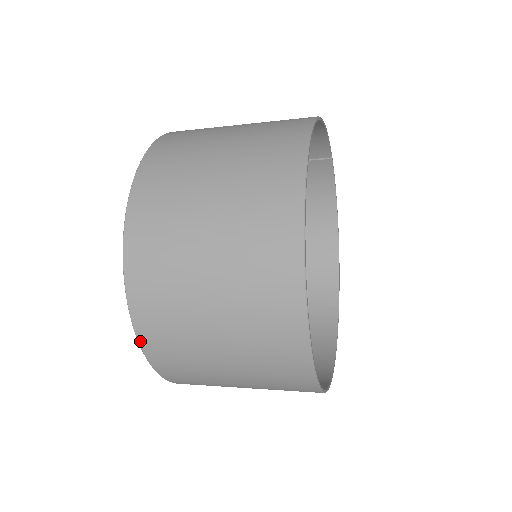
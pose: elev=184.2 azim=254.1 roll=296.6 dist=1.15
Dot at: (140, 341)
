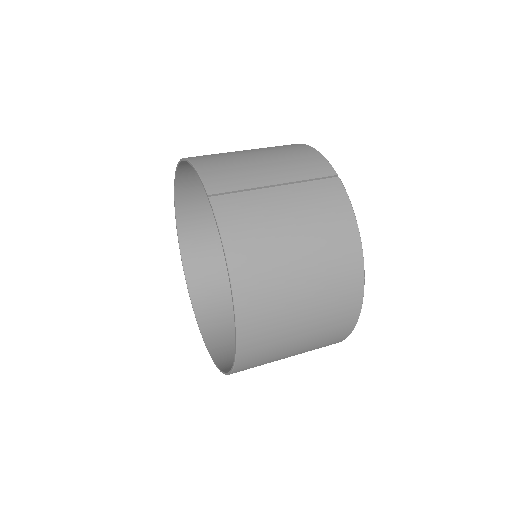
Dot at: (209, 348)
